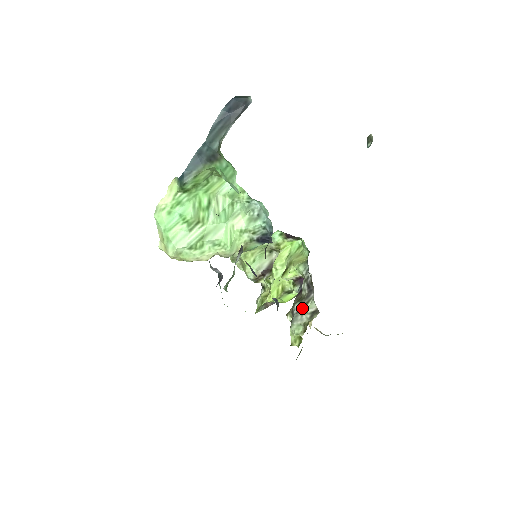
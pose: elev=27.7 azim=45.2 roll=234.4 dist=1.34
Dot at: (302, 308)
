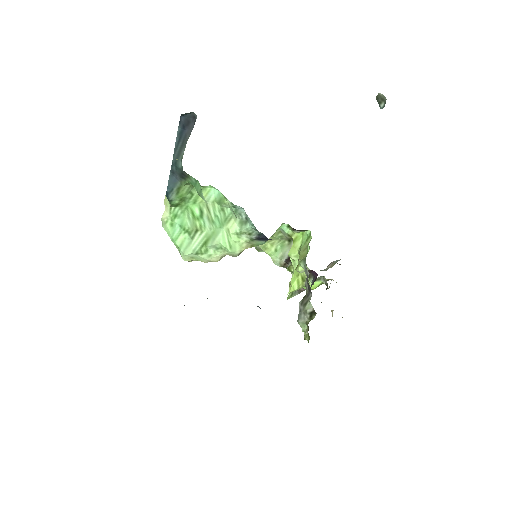
Dot at: (303, 307)
